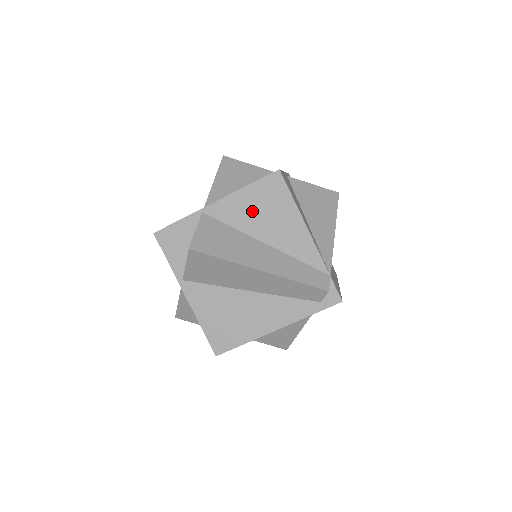
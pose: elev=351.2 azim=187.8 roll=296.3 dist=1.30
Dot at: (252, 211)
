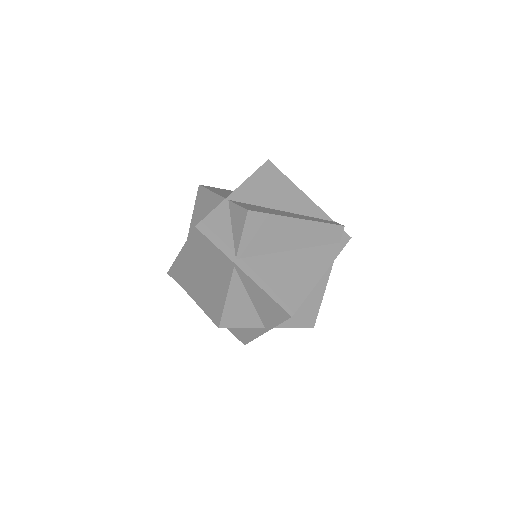
Dot at: (264, 191)
